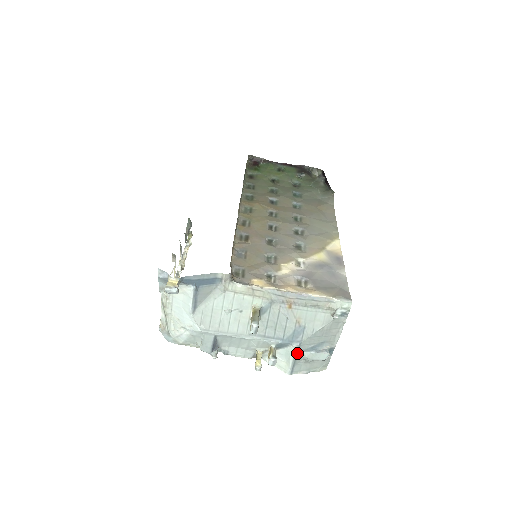
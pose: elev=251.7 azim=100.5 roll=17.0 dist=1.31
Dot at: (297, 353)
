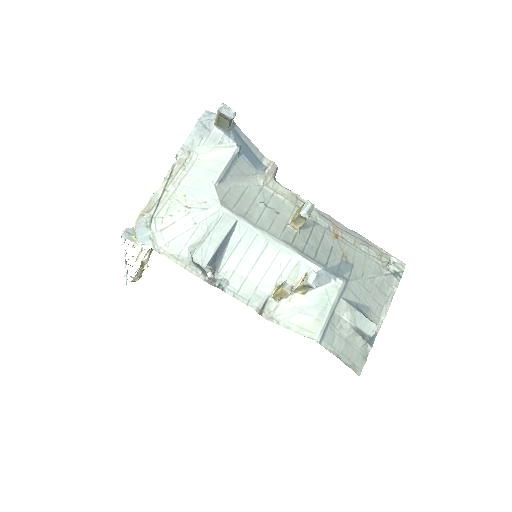
Dot at: (339, 299)
